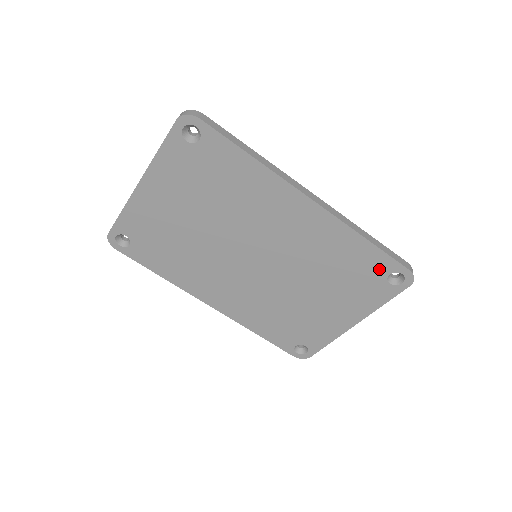
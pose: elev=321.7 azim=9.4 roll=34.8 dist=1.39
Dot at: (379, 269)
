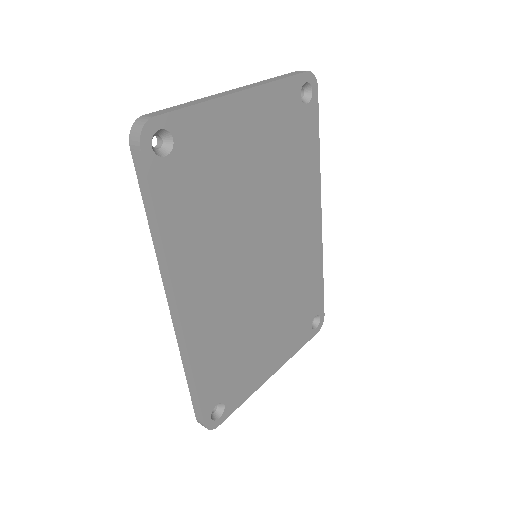
Dot at: (314, 308)
